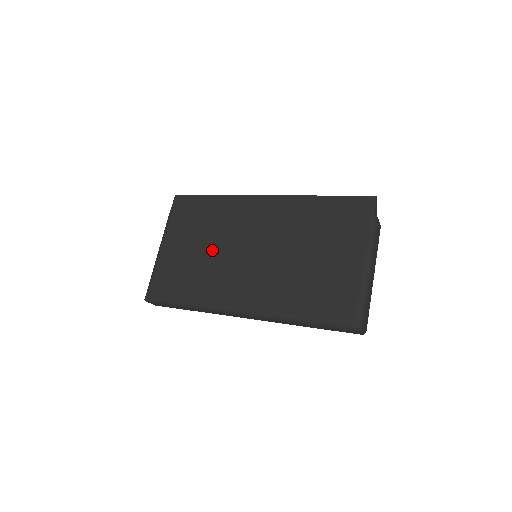
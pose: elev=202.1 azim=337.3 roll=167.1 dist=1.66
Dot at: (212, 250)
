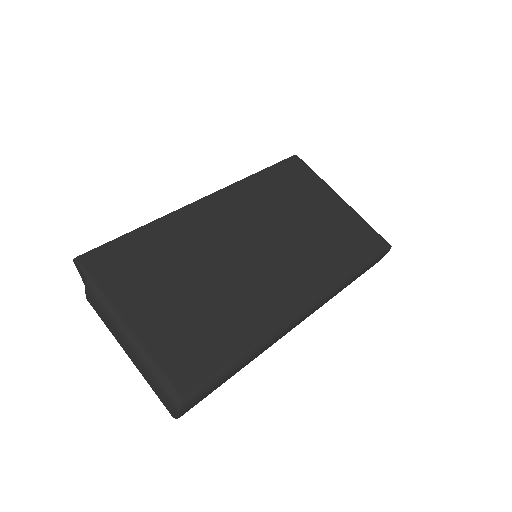
Dot at: (209, 280)
